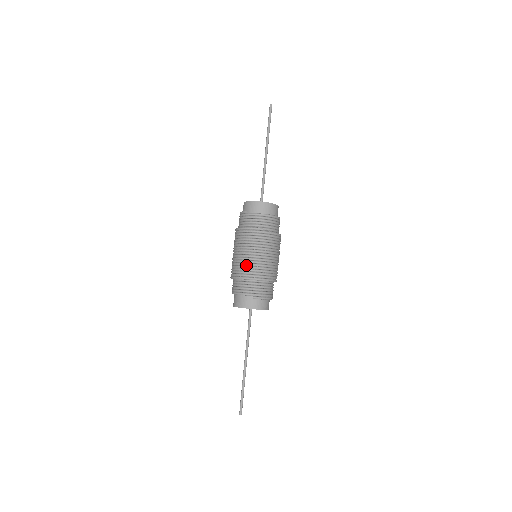
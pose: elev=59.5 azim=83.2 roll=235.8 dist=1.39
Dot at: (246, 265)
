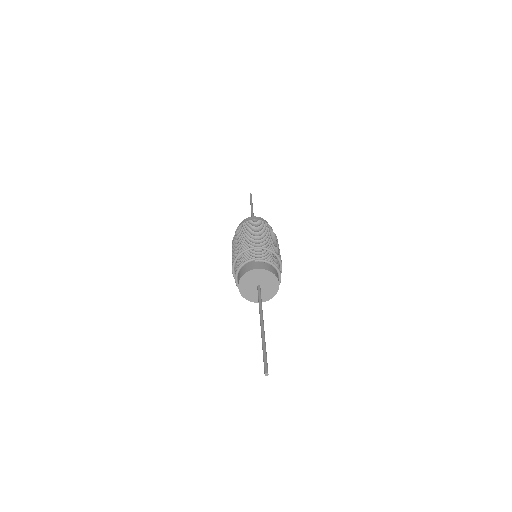
Dot at: (243, 244)
